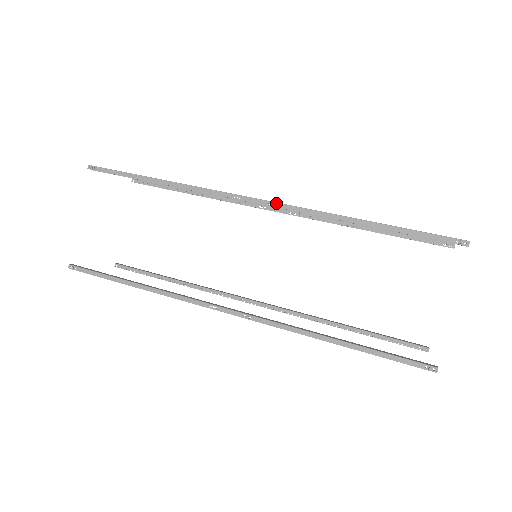
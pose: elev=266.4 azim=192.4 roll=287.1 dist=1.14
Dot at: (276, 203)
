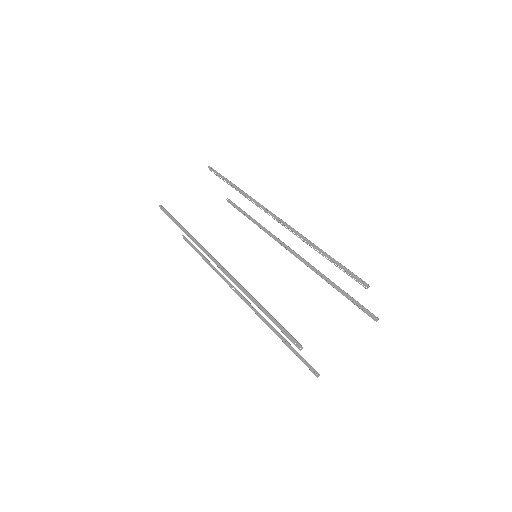
Dot at: (283, 221)
